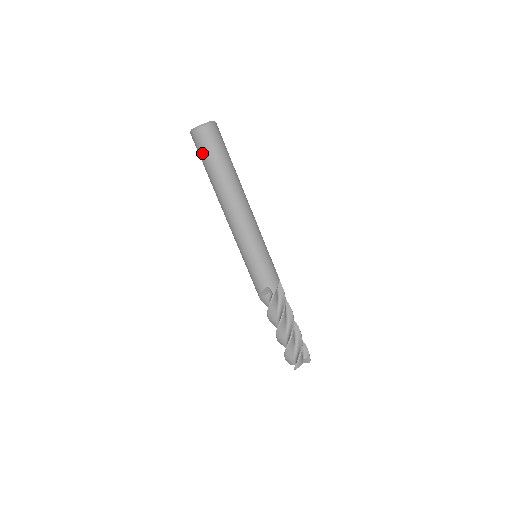
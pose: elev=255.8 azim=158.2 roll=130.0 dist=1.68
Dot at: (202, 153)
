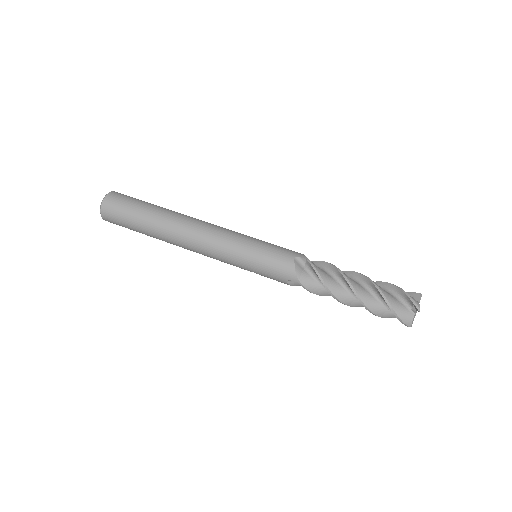
Dot at: (124, 212)
